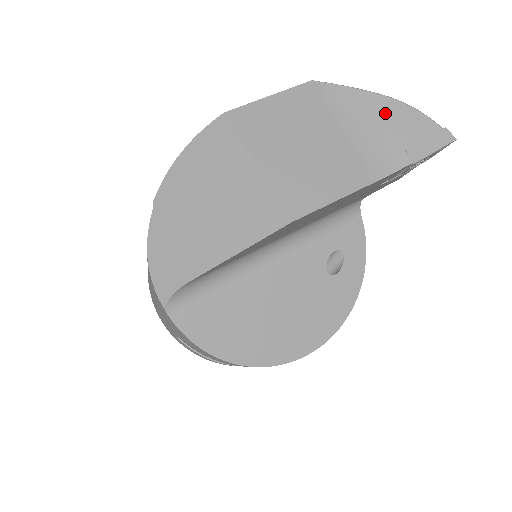
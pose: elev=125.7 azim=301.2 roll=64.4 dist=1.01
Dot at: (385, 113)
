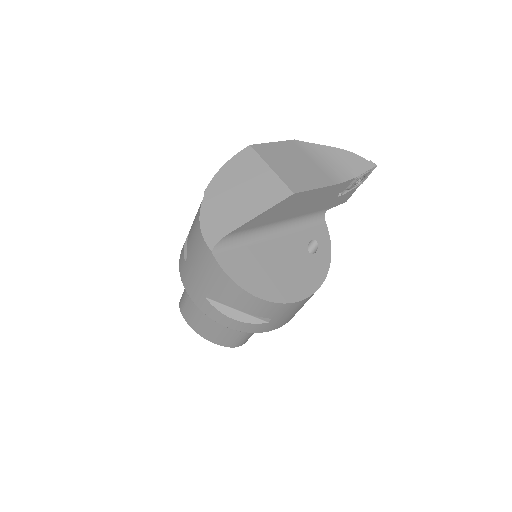
Dot at: (337, 155)
